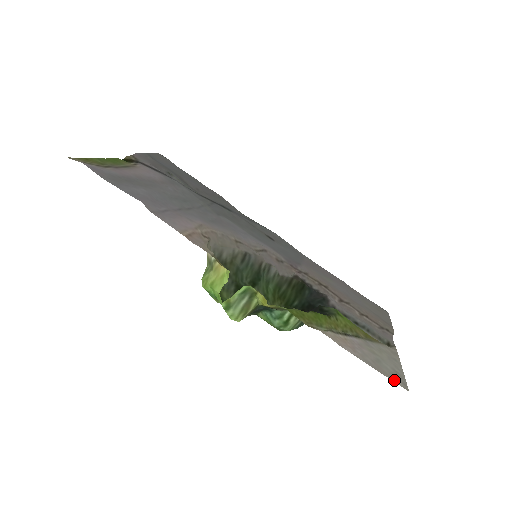
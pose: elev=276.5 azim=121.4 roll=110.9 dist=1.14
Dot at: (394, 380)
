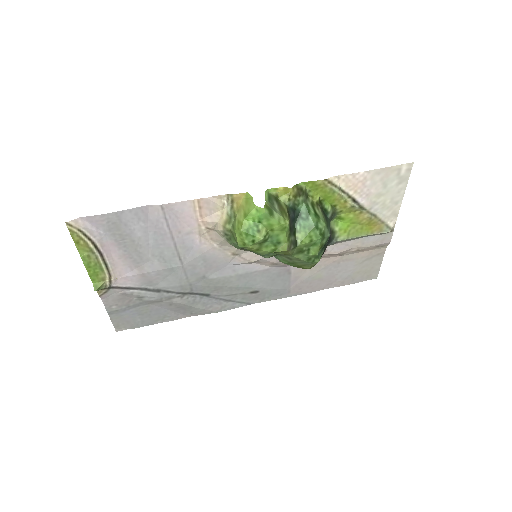
Dot at: (400, 167)
